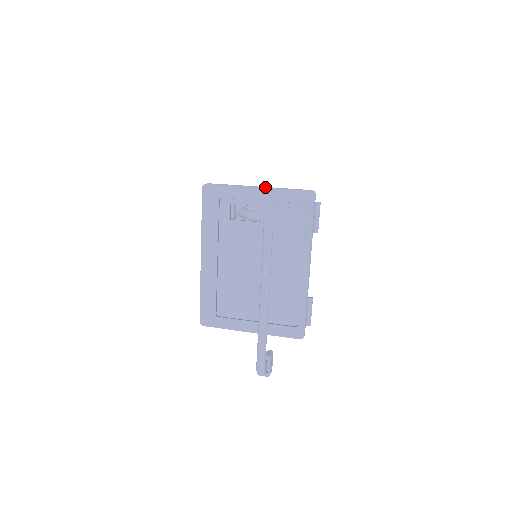
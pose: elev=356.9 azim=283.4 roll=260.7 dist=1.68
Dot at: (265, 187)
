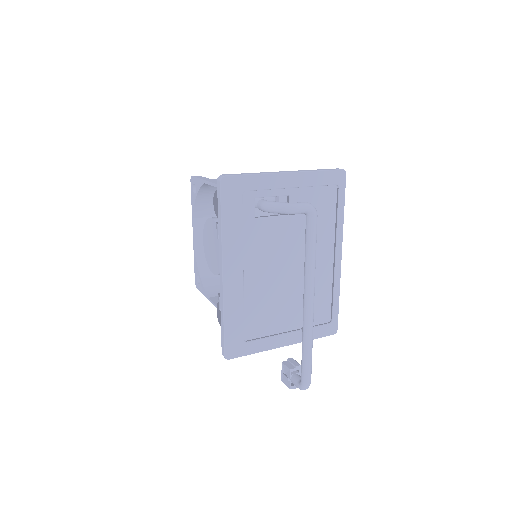
Dot at: (295, 171)
